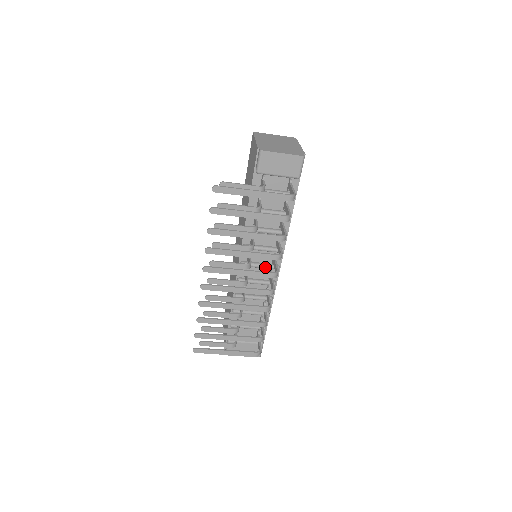
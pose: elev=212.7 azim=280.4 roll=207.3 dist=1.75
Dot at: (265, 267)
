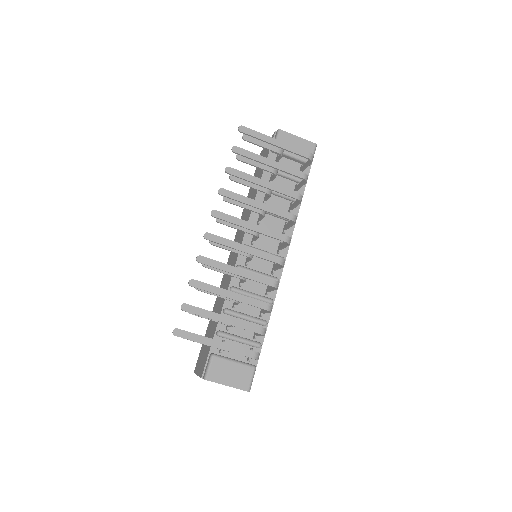
Dot at: occluded
